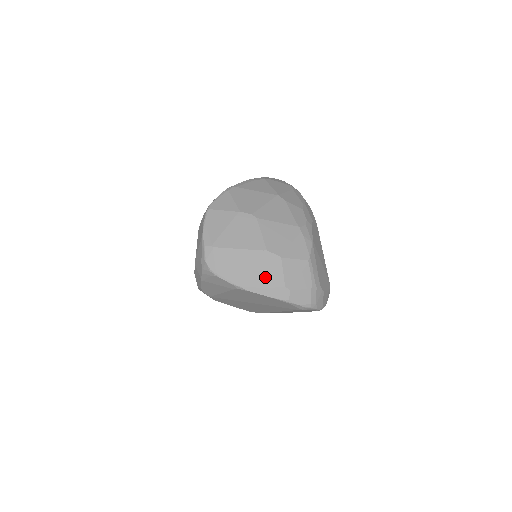
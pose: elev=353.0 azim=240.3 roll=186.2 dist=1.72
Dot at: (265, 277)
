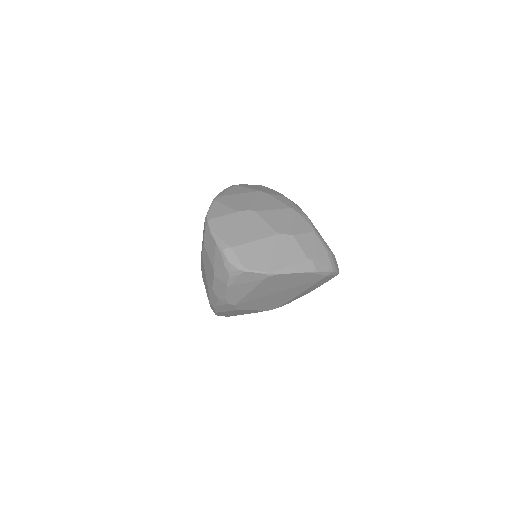
Dot at: (288, 257)
